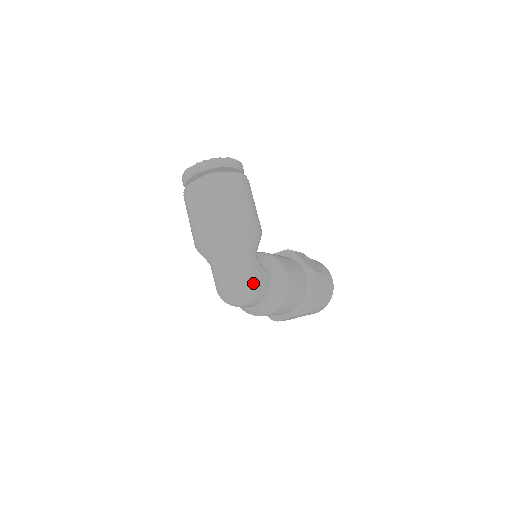
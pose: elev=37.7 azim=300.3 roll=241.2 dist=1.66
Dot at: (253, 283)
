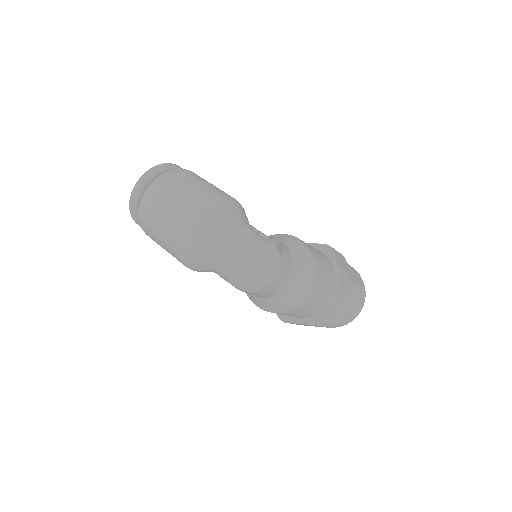
Dot at: (266, 244)
